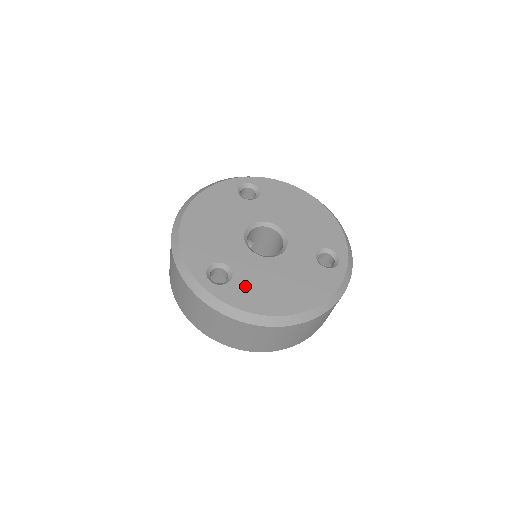
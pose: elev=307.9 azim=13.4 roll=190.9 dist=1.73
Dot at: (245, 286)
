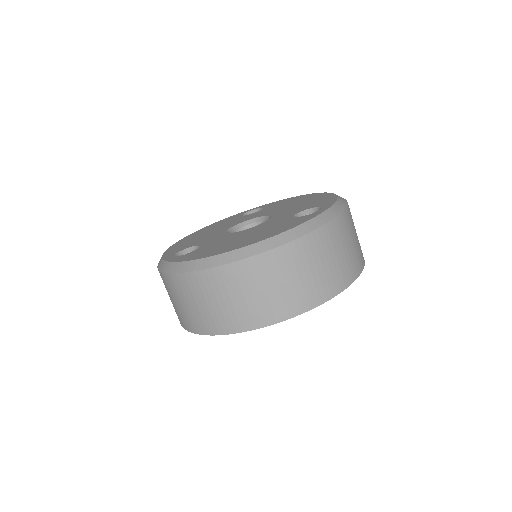
Dot at: (204, 249)
